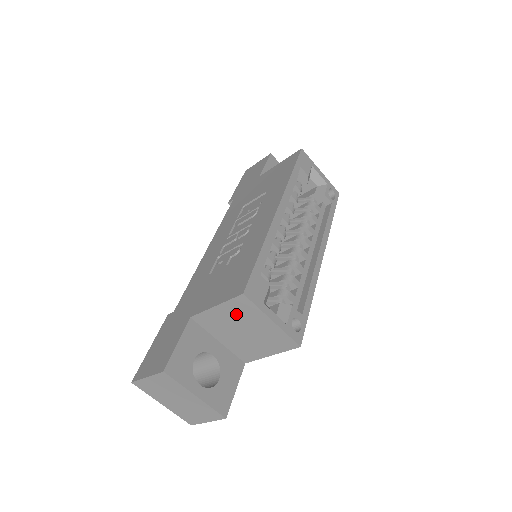
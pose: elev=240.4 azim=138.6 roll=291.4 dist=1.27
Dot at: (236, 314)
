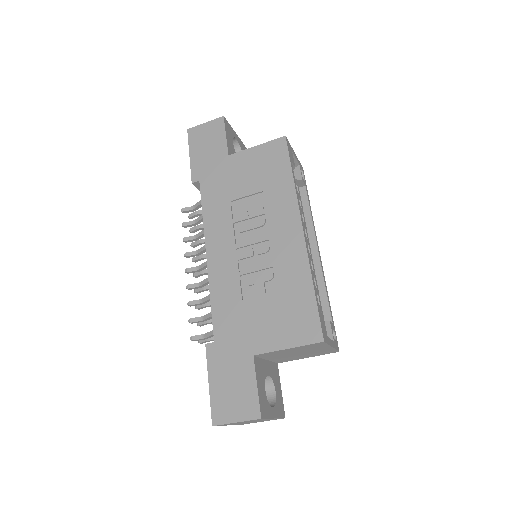
Dot at: (303, 349)
